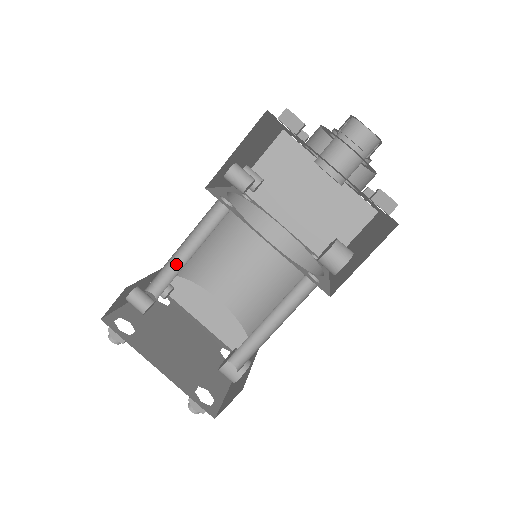
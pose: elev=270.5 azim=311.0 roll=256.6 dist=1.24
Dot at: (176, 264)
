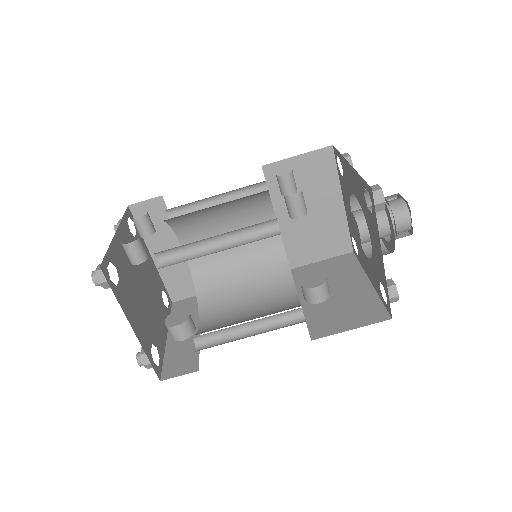
Dot at: (196, 245)
